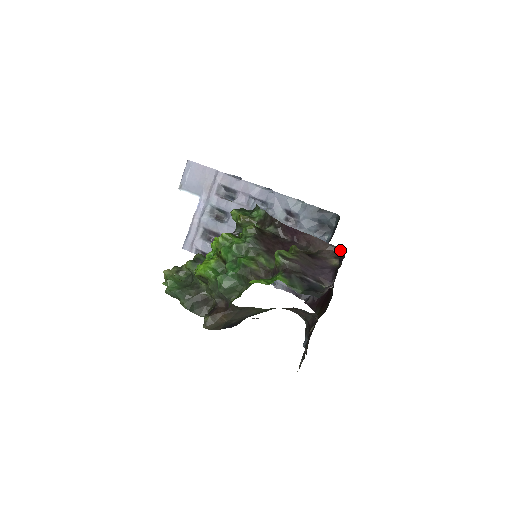
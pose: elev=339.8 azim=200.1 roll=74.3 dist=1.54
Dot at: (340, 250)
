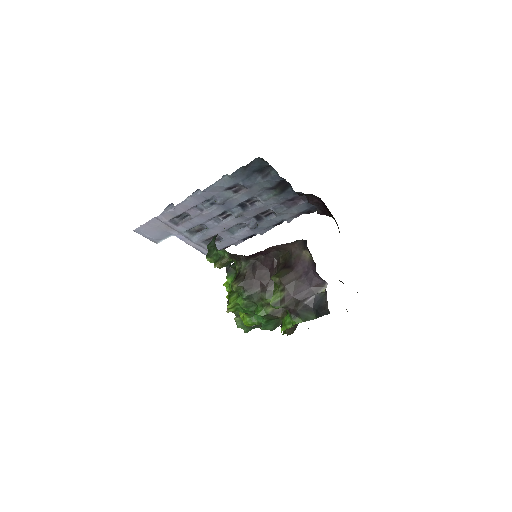
Dot at: (300, 240)
